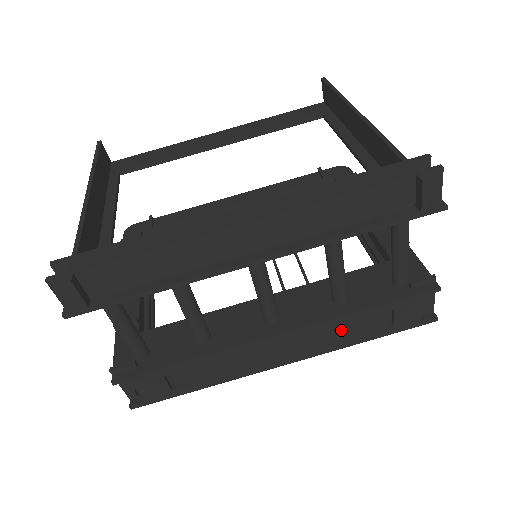
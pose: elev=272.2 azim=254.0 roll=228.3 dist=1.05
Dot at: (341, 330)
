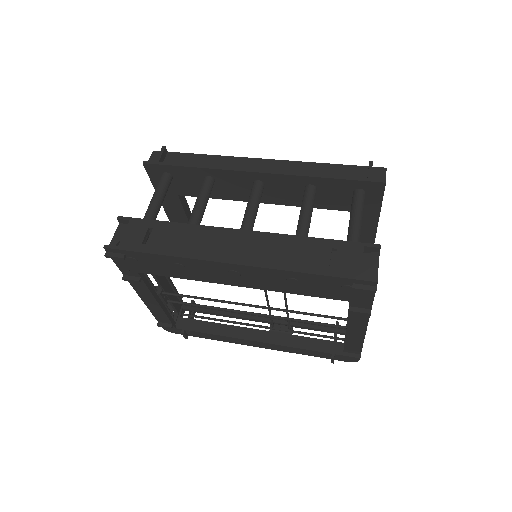
Dot at: (289, 249)
